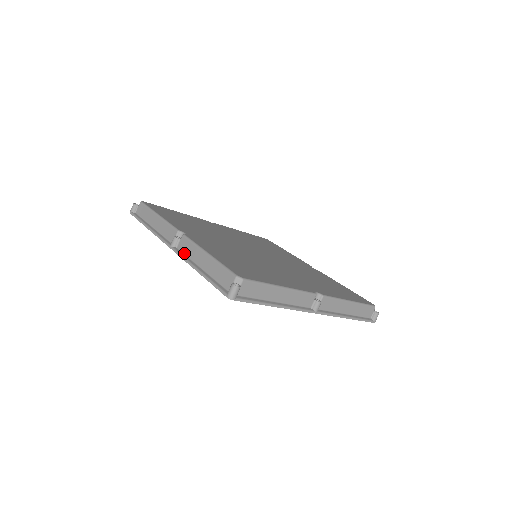
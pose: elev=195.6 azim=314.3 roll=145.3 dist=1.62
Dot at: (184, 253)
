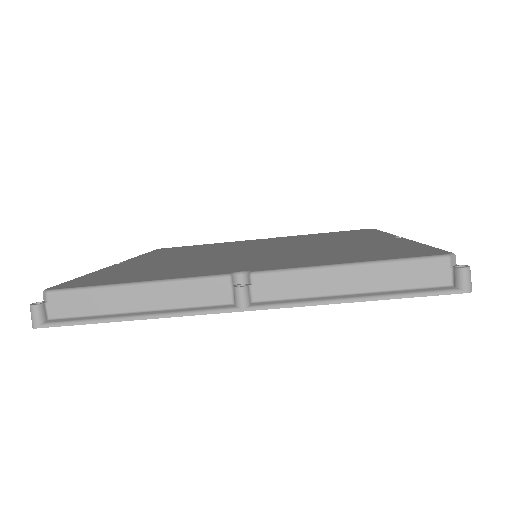
Dot at: occluded
